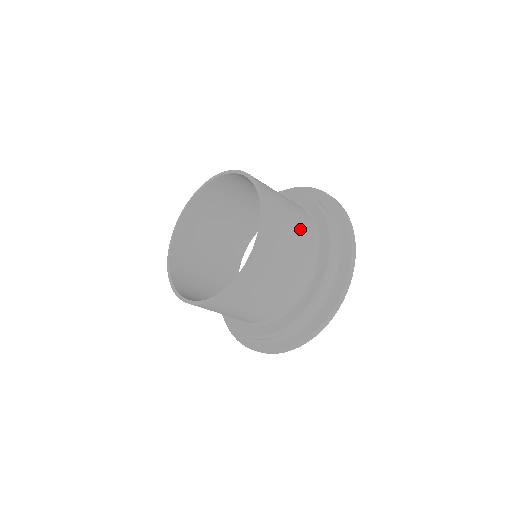
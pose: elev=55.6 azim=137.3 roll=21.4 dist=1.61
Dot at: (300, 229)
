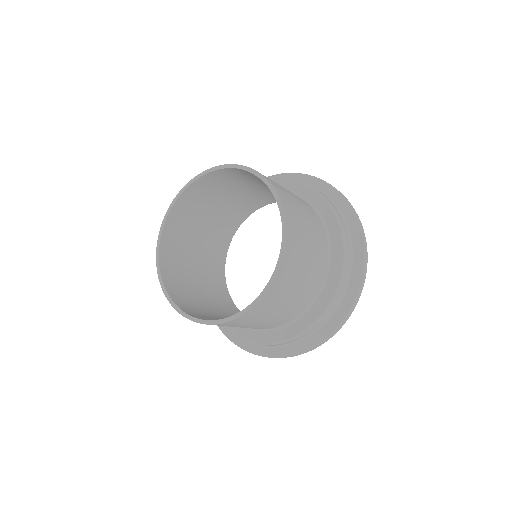
Dot at: (315, 252)
